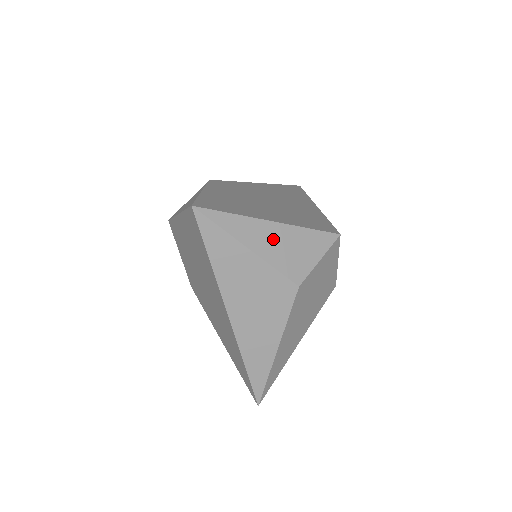
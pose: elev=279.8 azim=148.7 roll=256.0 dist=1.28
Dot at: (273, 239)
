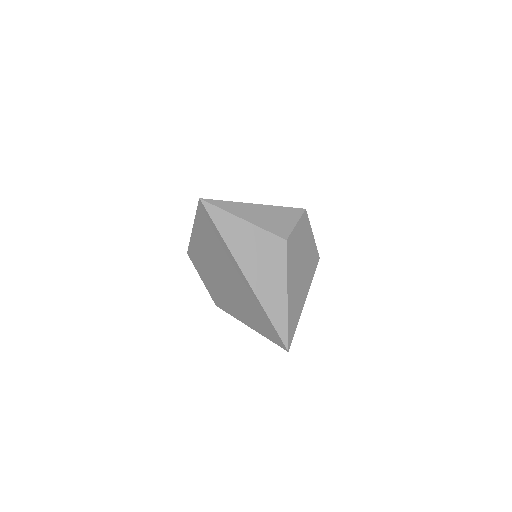
Dot at: (259, 214)
